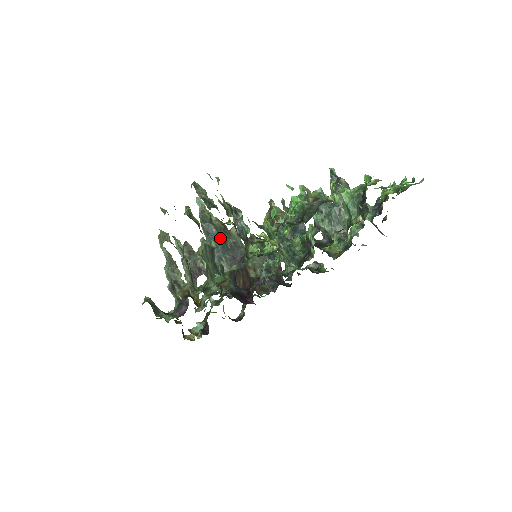
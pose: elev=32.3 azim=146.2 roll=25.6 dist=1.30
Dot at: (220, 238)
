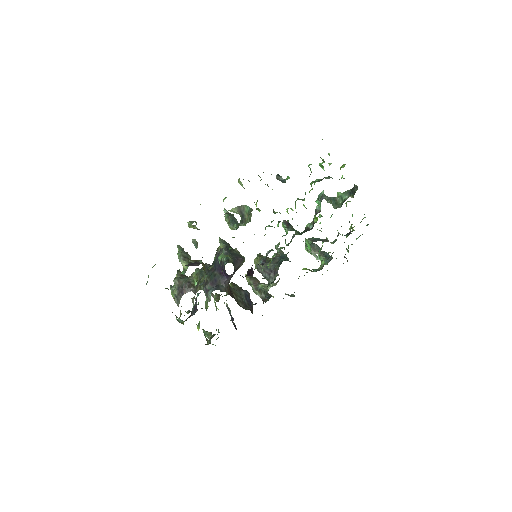
Dot at: (227, 247)
